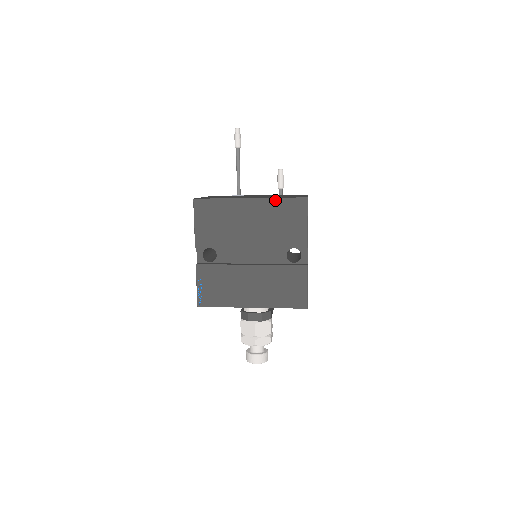
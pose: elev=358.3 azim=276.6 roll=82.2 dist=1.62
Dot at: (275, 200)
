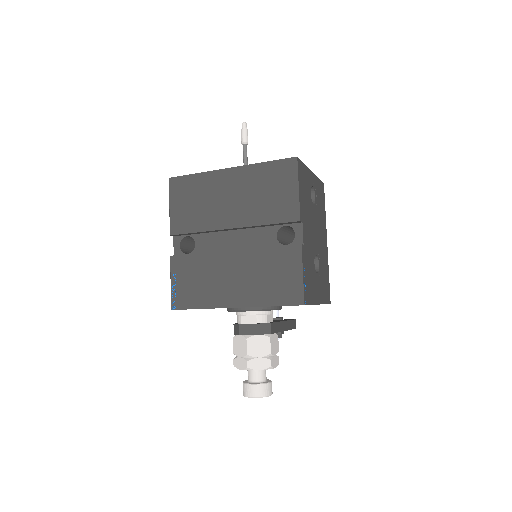
Dot at: (258, 166)
